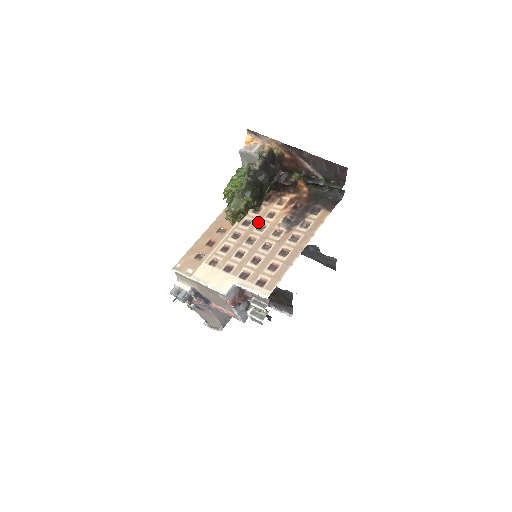
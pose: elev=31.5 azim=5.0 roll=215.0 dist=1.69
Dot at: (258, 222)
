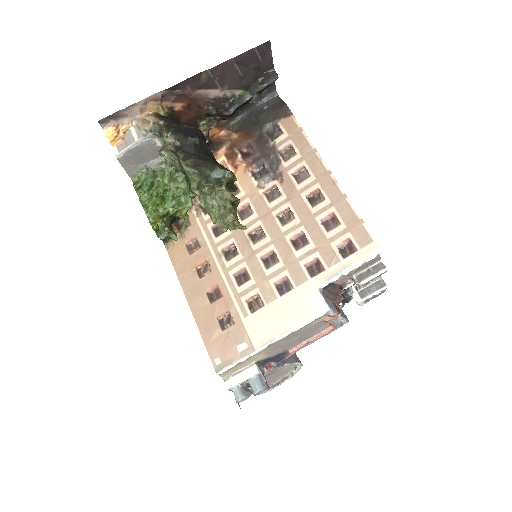
Dot at: occluded
